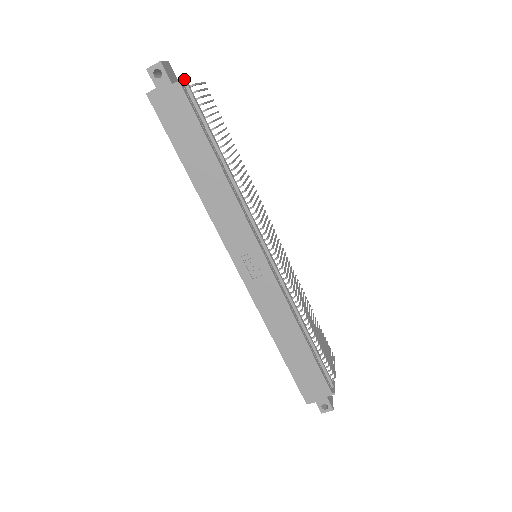
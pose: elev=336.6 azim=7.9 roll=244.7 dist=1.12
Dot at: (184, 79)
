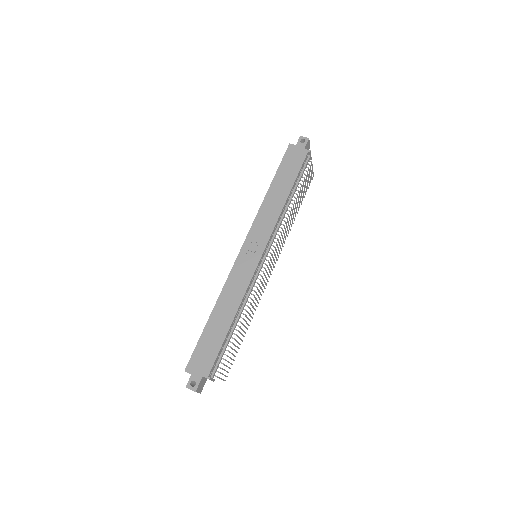
Dot at: occluded
